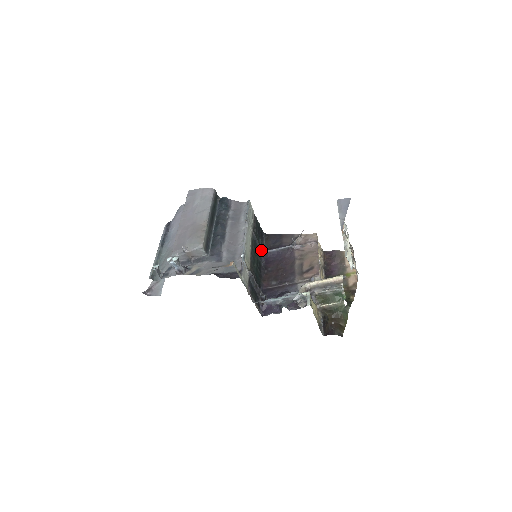
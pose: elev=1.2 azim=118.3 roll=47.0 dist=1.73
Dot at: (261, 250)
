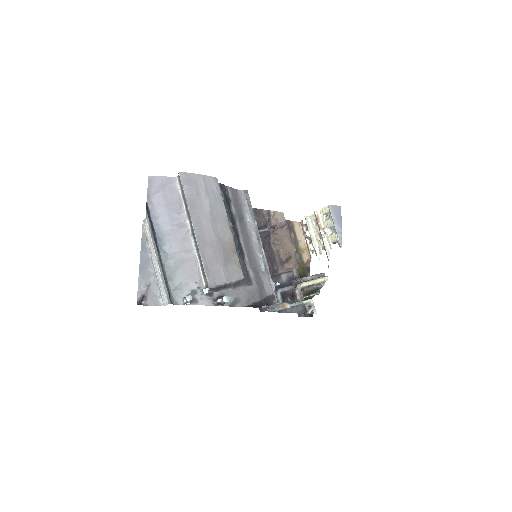
Dot at: occluded
